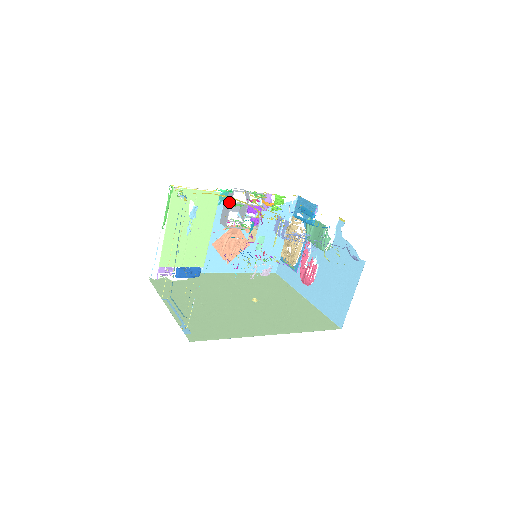
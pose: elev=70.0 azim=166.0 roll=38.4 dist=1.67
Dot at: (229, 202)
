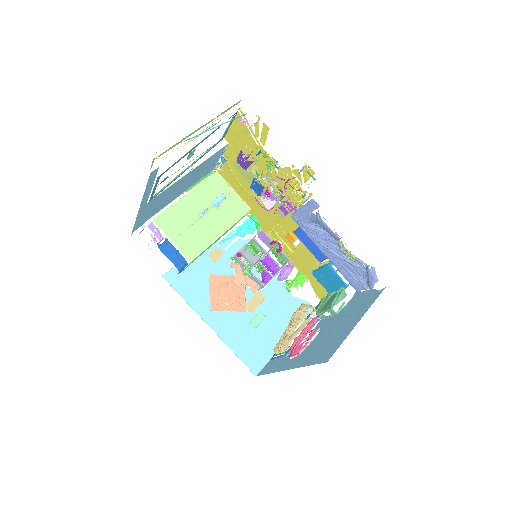
Dot at: occluded
